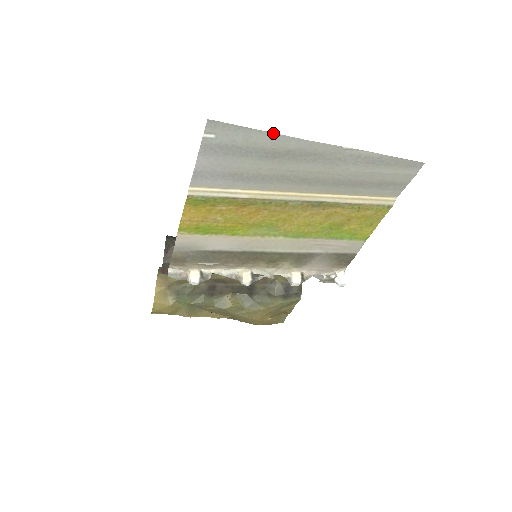
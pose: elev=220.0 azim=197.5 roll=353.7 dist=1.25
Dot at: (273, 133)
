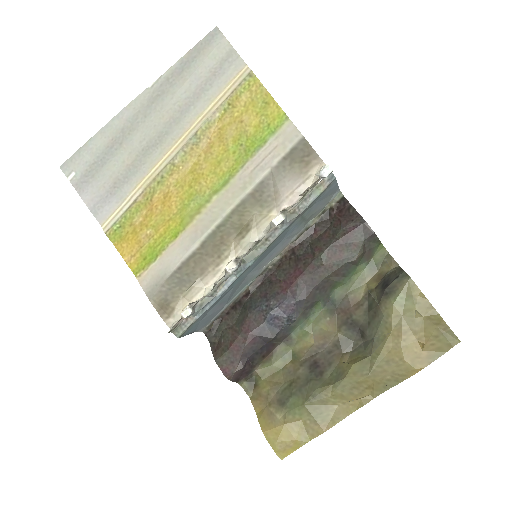
Dot at: (99, 131)
